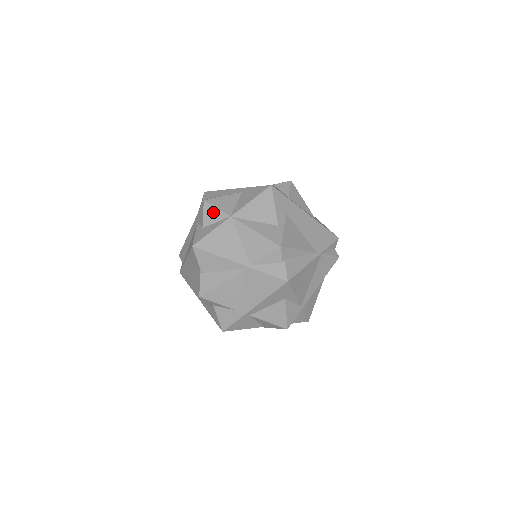
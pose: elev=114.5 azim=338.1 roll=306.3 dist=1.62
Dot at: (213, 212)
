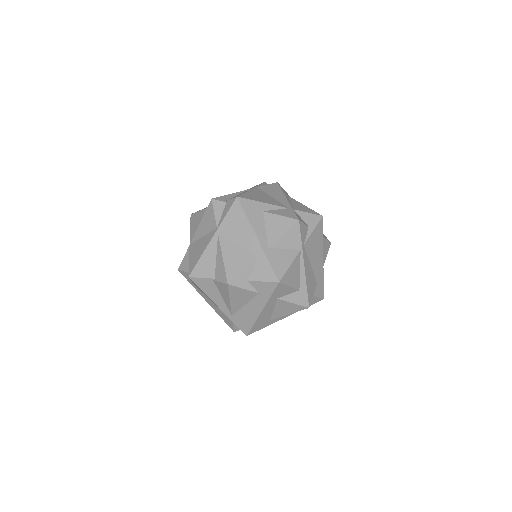
Dot at: (185, 262)
